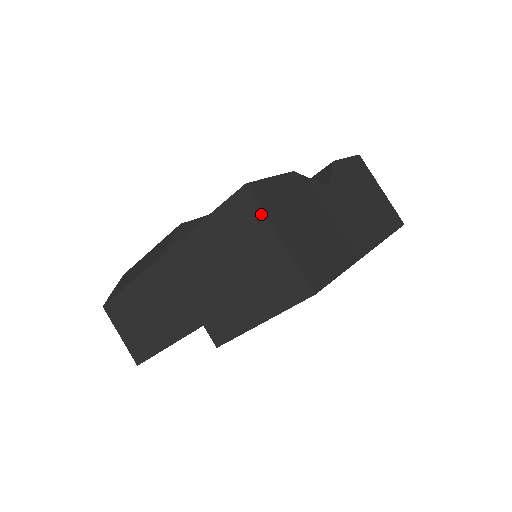
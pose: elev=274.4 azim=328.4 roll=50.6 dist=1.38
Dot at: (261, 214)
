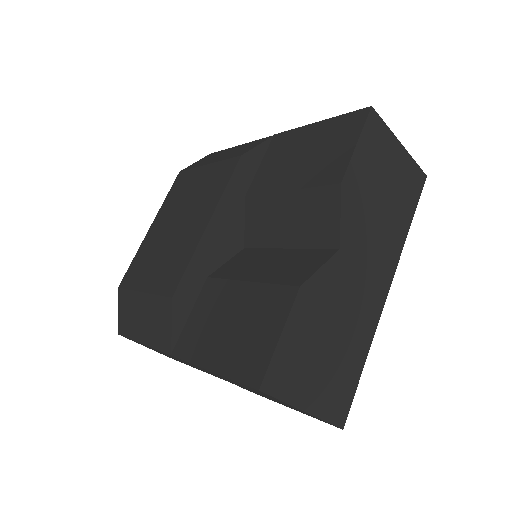
Dot at: (281, 401)
